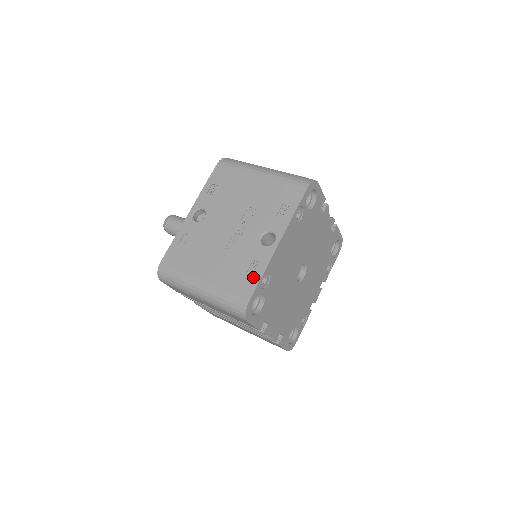
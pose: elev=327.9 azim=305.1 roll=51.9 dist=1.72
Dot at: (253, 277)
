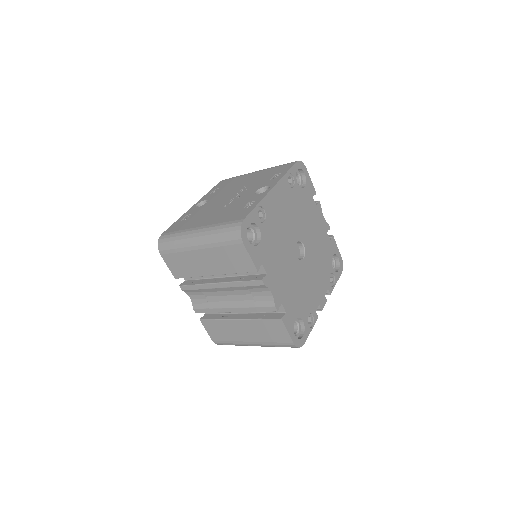
Dot at: (248, 208)
